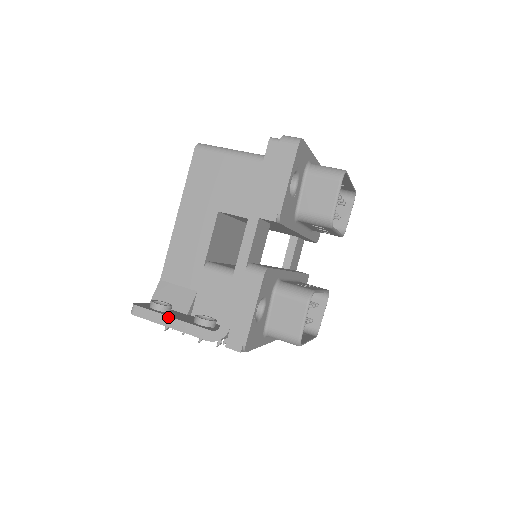
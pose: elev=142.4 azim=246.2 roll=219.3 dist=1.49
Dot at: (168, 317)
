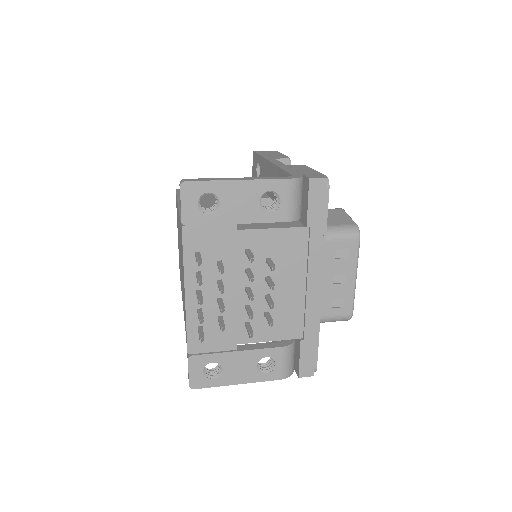
Dot at: (232, 178)
